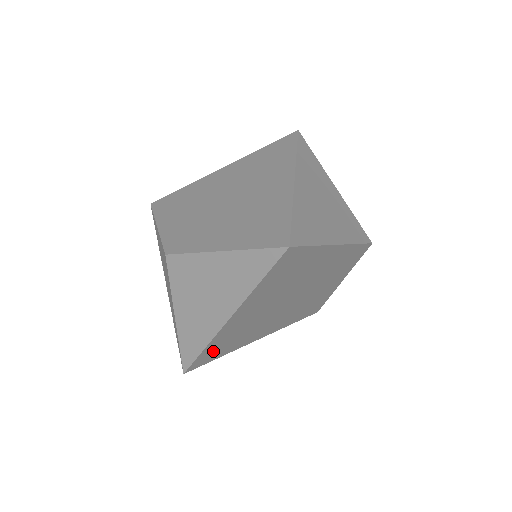
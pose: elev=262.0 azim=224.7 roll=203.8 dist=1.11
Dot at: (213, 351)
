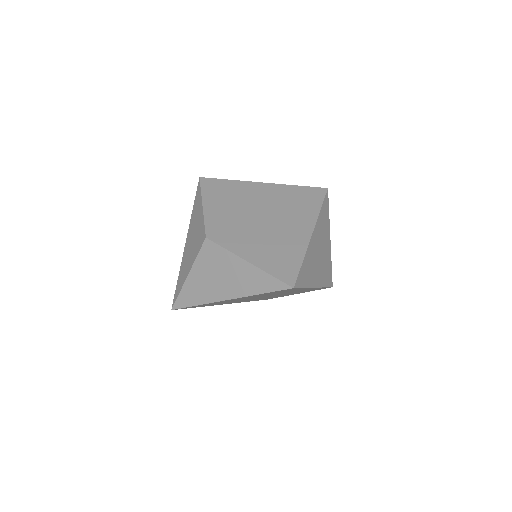
Dot at: occluded
